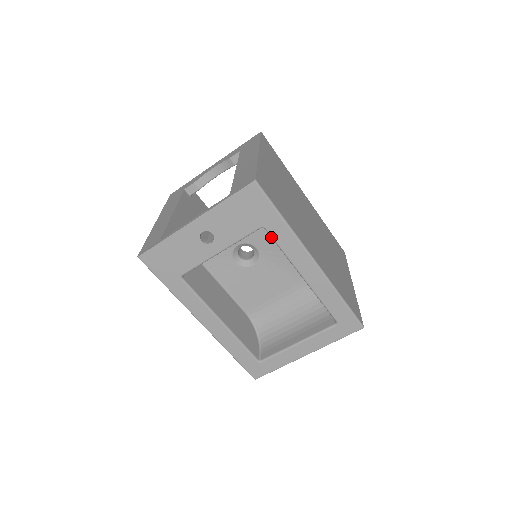
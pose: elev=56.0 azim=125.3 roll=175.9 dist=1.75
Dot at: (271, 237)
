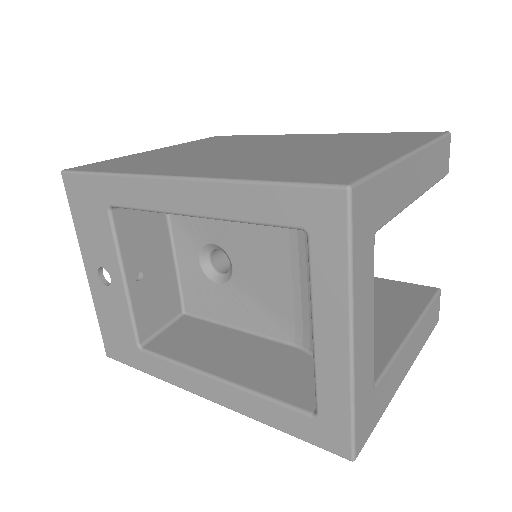
Dot at: occluded
